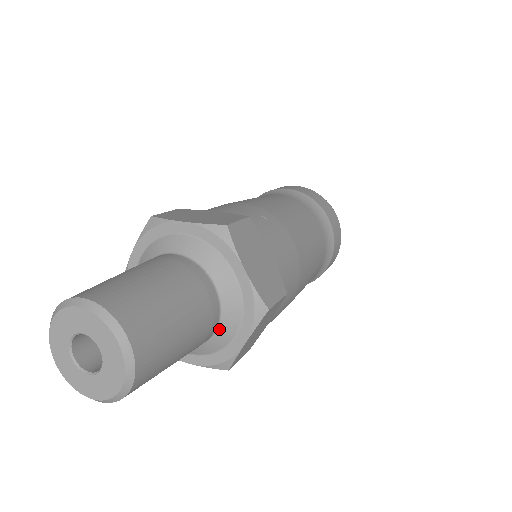
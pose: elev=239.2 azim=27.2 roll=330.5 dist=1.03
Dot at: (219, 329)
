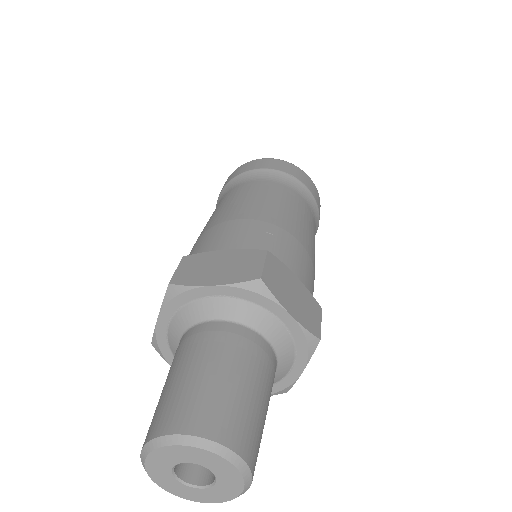
Dot at: (277, 371)
